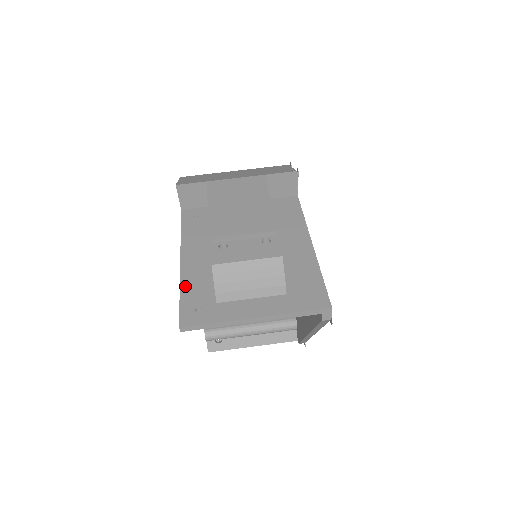
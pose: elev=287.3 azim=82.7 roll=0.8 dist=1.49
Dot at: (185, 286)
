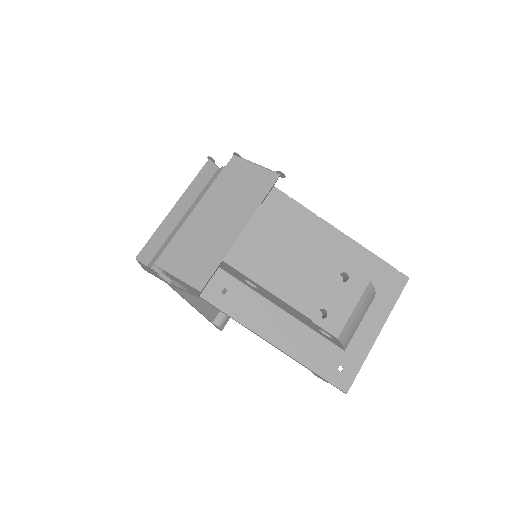
Dot at: (308, 362)
